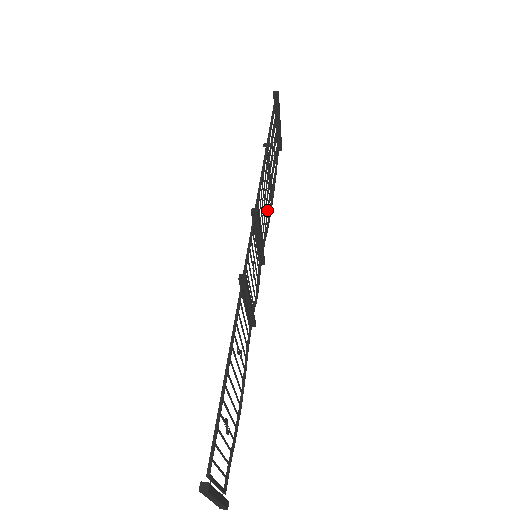
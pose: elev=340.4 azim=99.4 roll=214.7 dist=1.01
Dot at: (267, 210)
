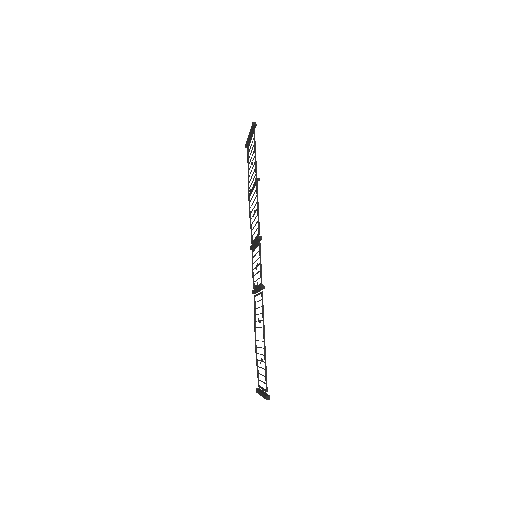
Dot at: occluded
